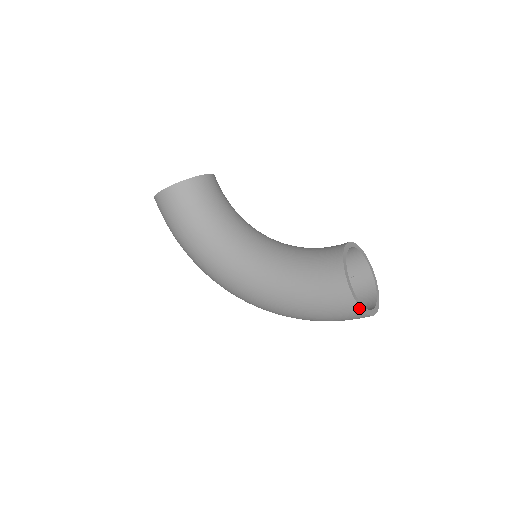
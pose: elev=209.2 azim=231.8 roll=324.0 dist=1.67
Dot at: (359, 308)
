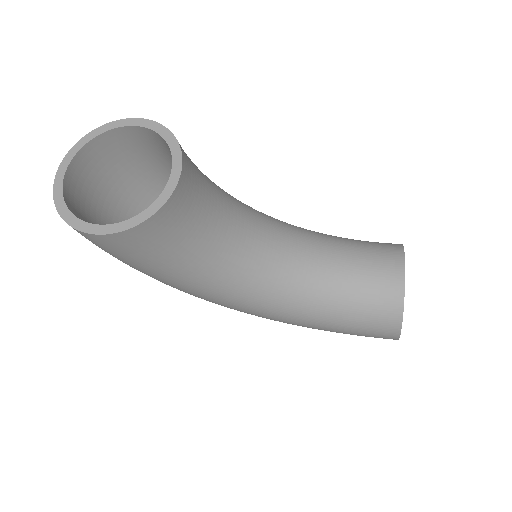
Dot at: occluded
